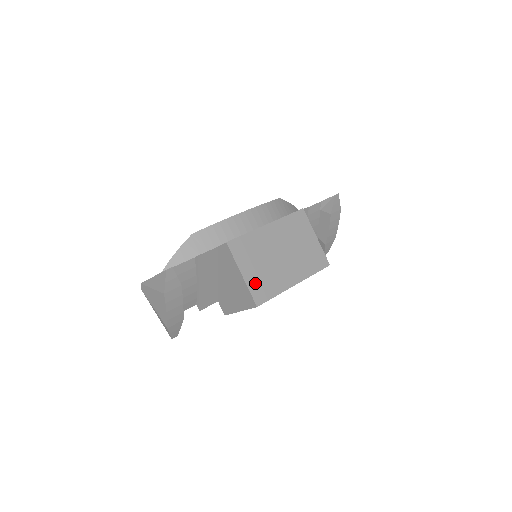
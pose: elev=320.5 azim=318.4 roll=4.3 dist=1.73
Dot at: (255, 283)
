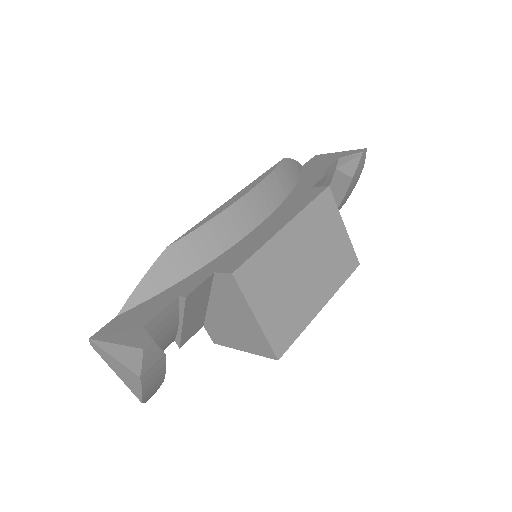
Dot at: (274, 325)
